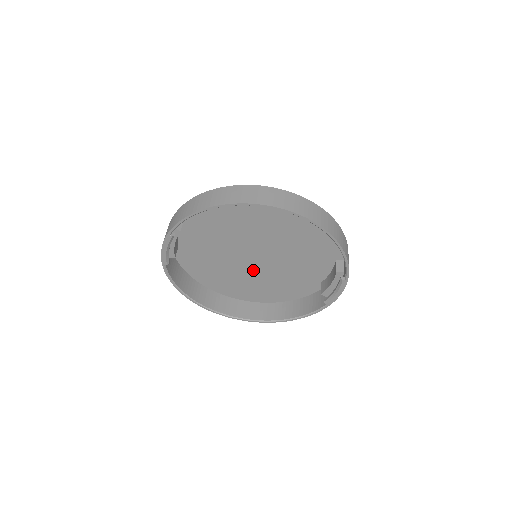
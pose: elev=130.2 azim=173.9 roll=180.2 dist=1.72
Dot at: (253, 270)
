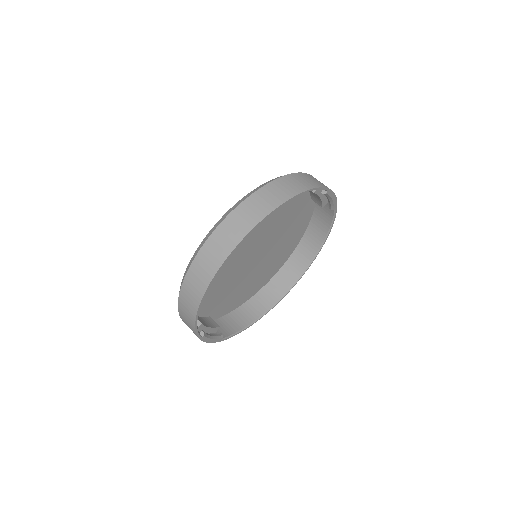
Dot at: (265, 257)
